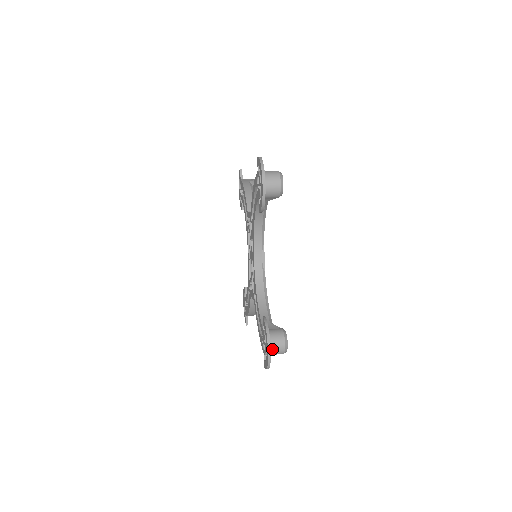
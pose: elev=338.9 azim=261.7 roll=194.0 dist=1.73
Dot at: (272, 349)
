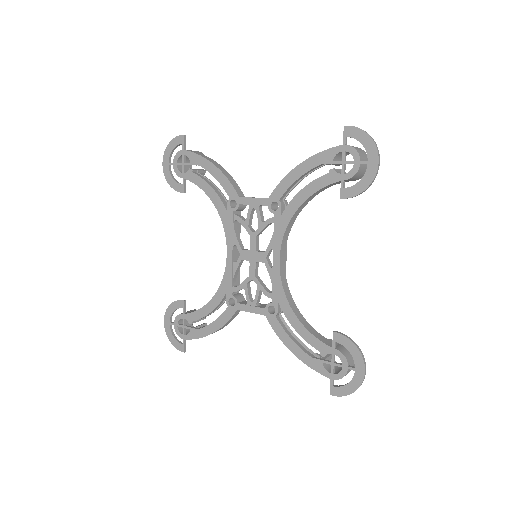
Dot at: occluded
